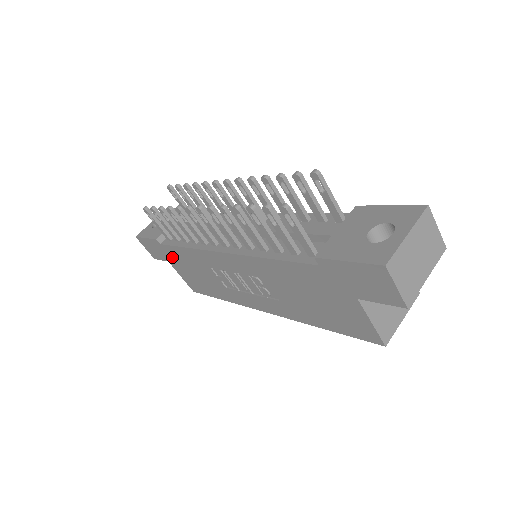
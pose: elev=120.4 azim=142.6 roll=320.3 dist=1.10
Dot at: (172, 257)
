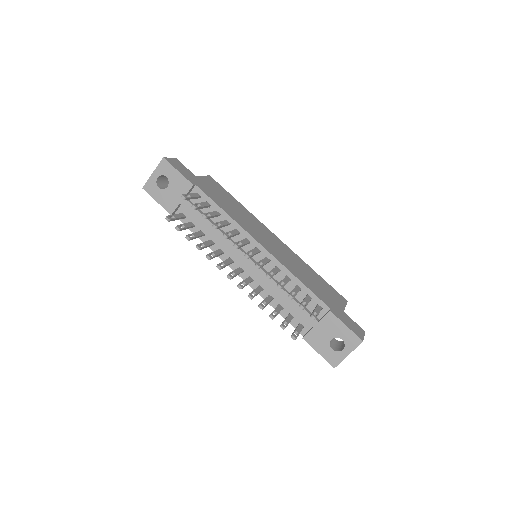
Dot at: occluded
